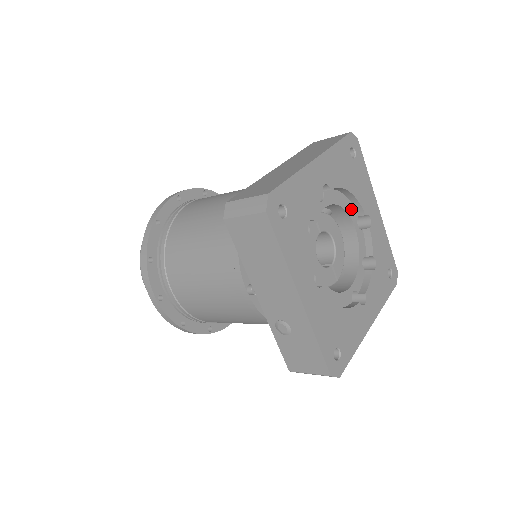
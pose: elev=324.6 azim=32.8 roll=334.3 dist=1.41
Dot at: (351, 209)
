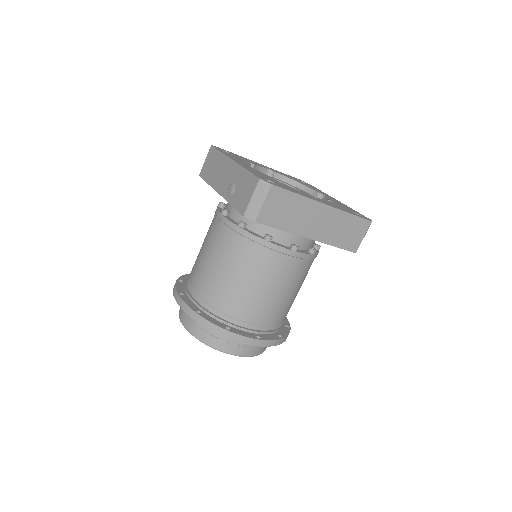
Dot at: occluded
